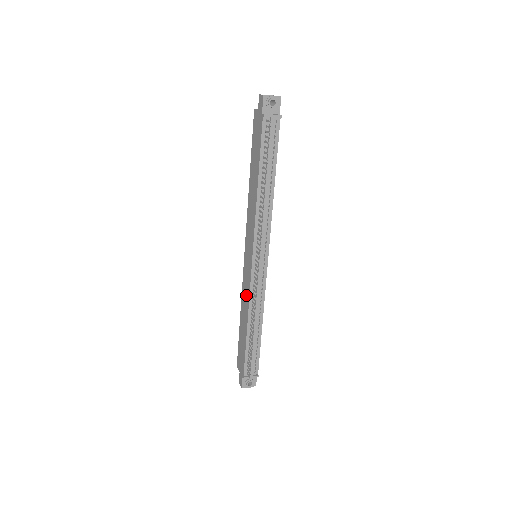
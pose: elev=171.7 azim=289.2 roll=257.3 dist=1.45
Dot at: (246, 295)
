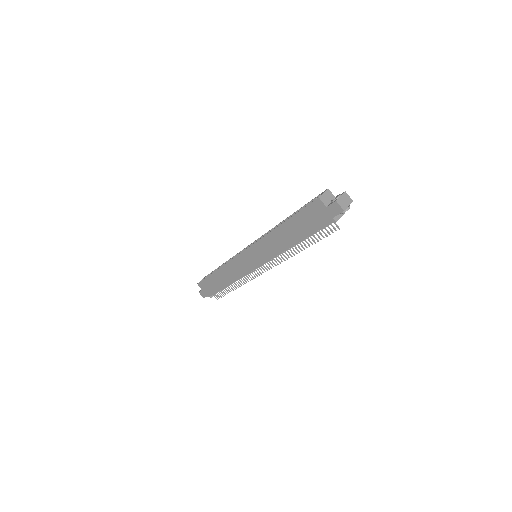
Dot at: (236, 272)
